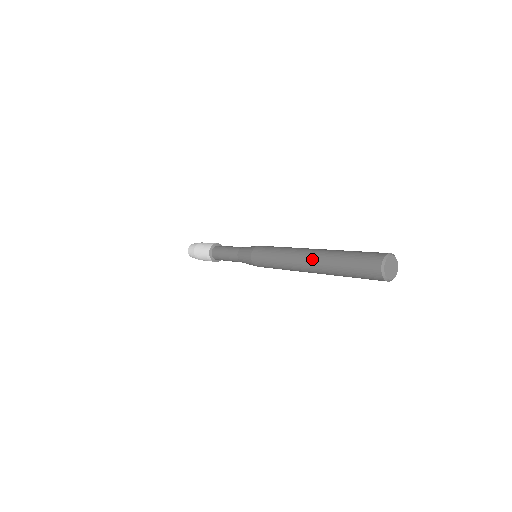
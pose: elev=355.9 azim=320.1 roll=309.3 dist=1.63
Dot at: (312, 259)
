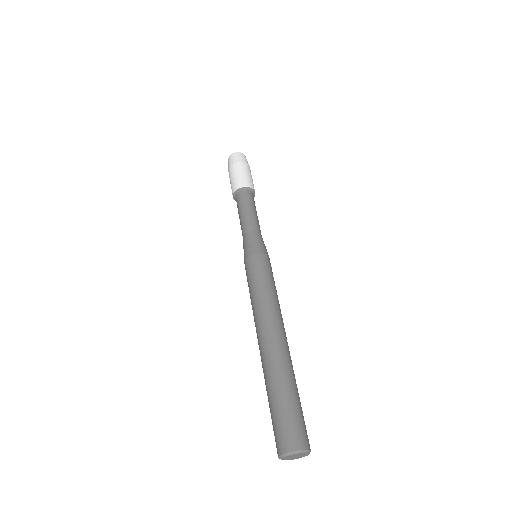
Dot at: (261, 354)
